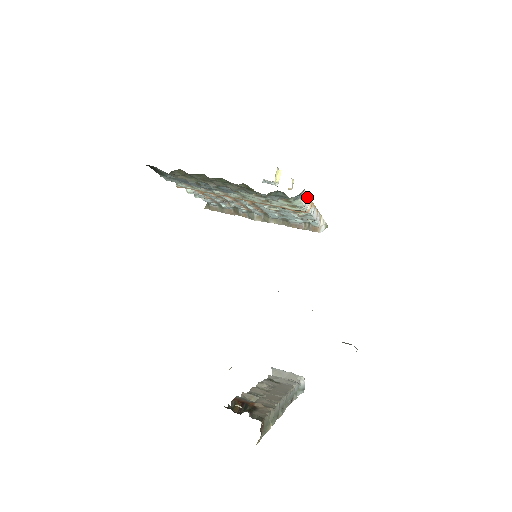
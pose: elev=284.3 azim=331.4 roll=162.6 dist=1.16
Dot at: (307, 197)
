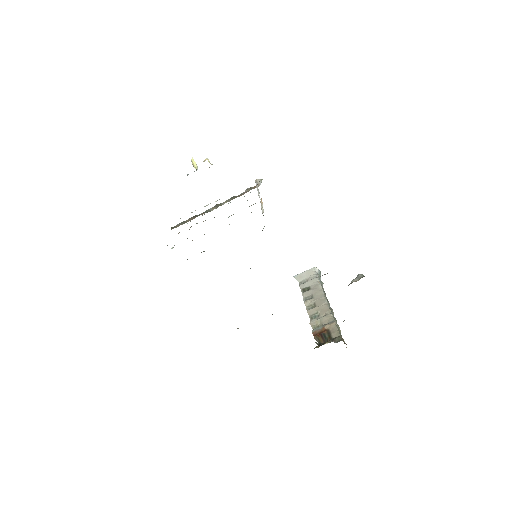
Dot at: occluded
